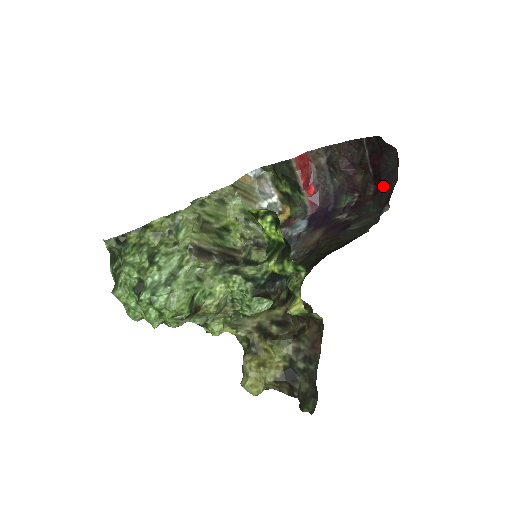
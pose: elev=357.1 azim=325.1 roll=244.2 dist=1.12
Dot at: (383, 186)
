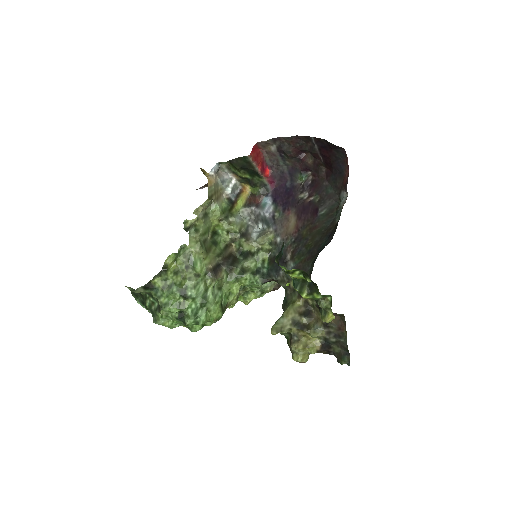
Dot at: (335, 172)
